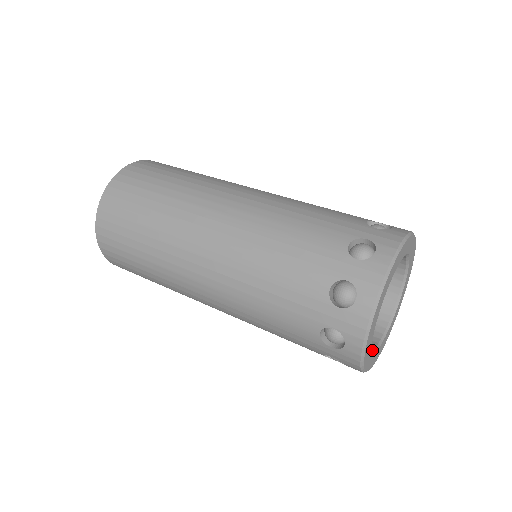
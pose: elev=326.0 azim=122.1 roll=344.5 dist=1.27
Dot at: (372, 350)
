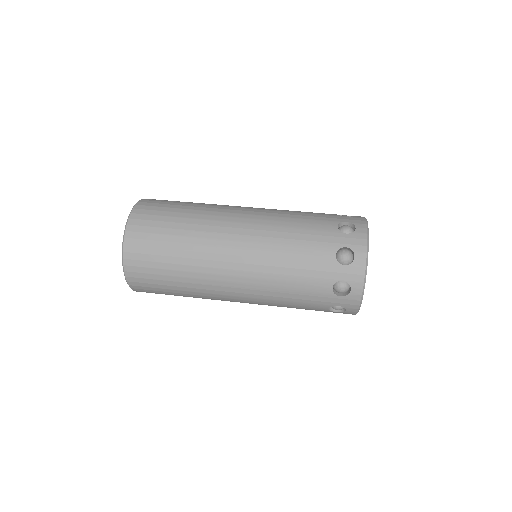
Dot at: occluded
